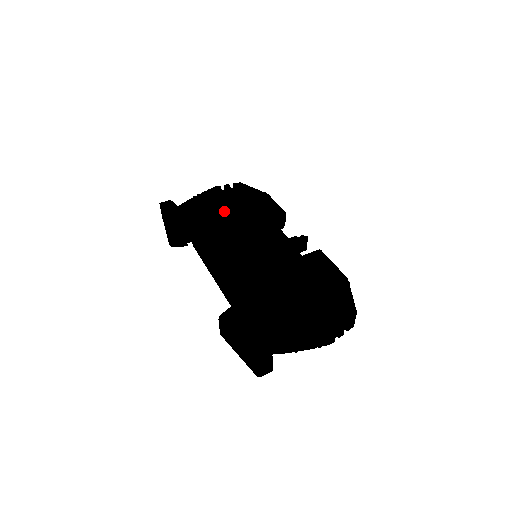
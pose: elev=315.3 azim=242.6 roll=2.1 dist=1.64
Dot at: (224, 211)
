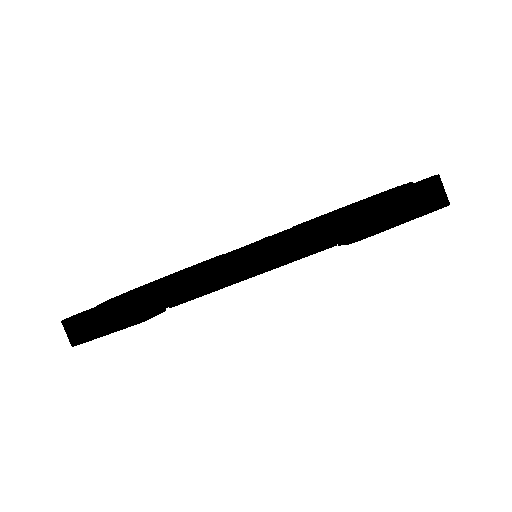
Dot at: (161, 279)
